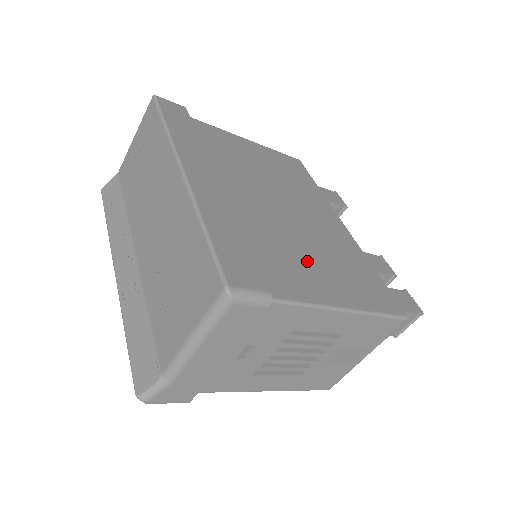
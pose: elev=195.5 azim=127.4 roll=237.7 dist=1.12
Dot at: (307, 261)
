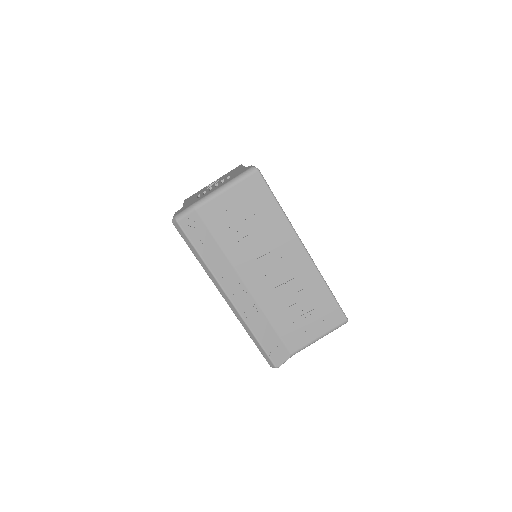
Dot at: occluded
